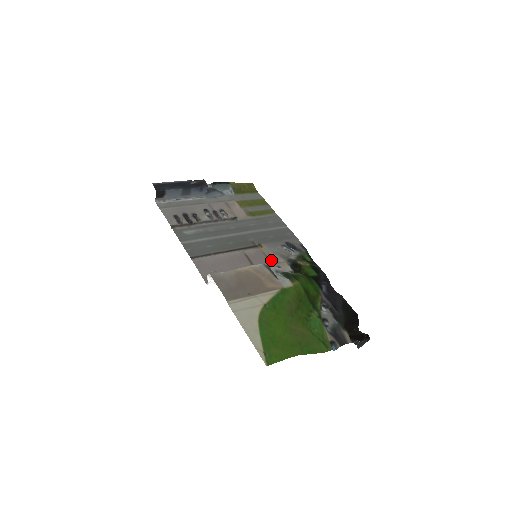
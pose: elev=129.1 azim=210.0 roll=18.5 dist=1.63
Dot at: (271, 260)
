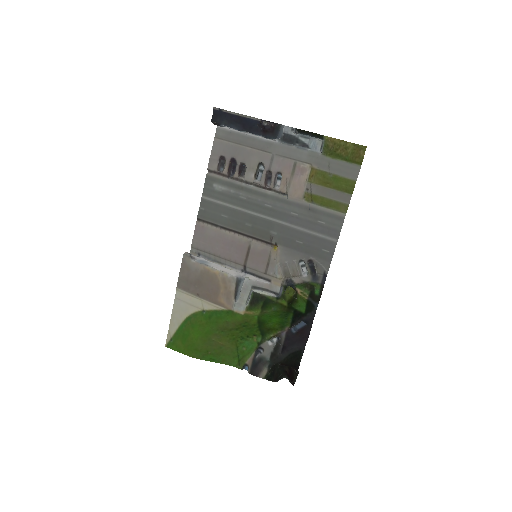
Dot at: (269, 269)
